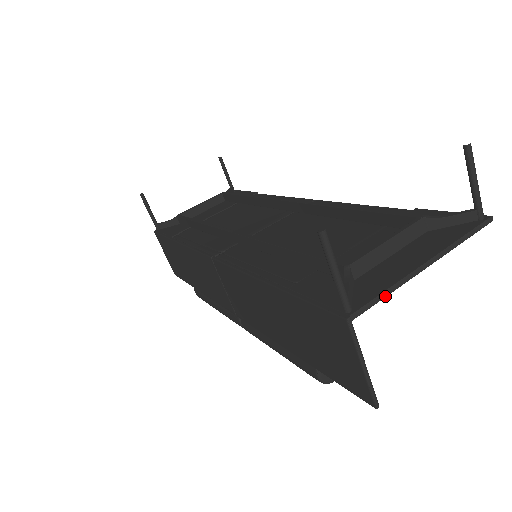
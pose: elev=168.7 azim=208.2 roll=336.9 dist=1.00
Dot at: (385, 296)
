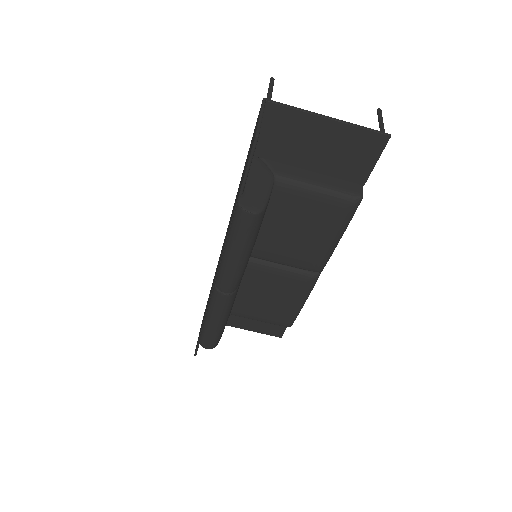
Dot at: (293, 108)
